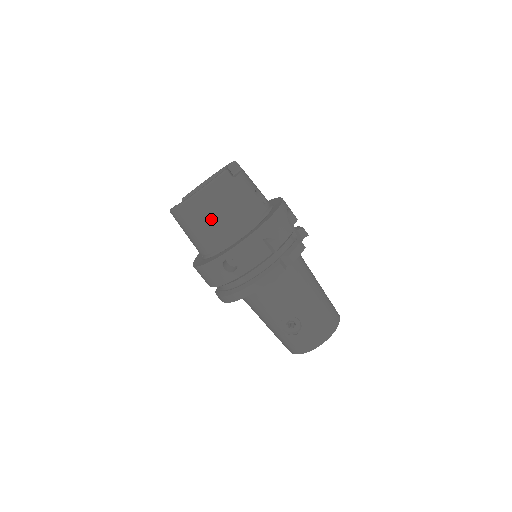
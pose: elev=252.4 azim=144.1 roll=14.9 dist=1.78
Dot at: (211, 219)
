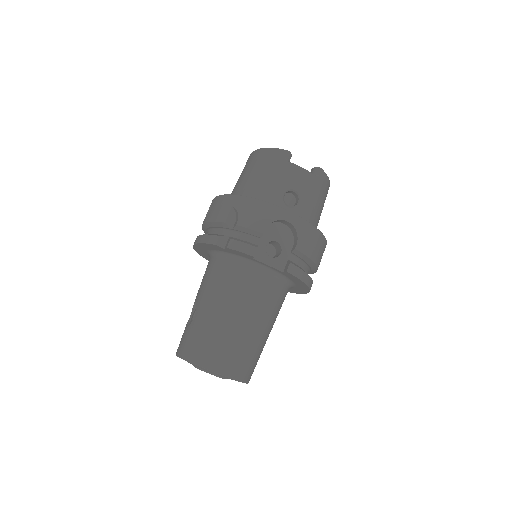
Dot at: (243, 174)
